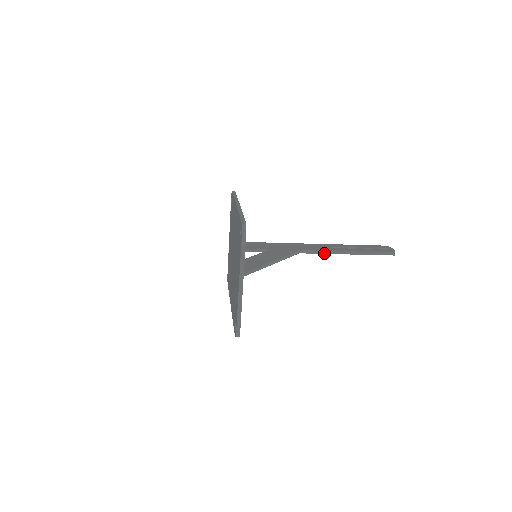
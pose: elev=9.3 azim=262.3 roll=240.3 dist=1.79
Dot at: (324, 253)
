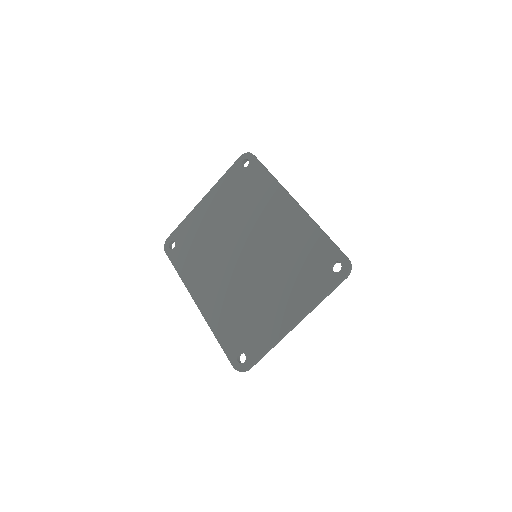
Dot at: occluded
